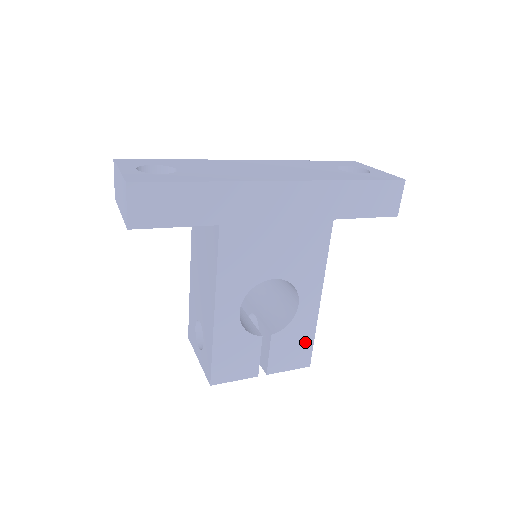
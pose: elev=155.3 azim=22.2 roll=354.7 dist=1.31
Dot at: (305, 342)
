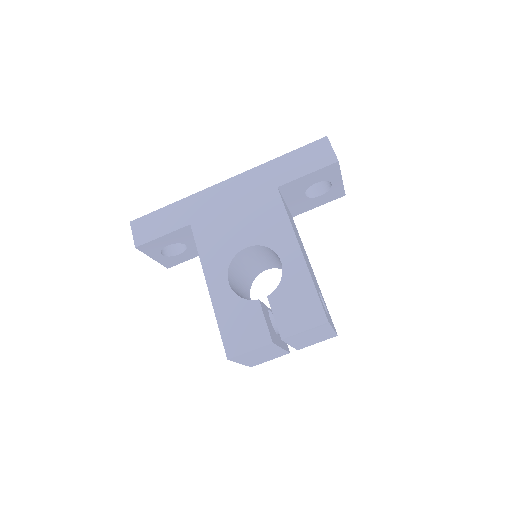
Dot at: (308, 296)
